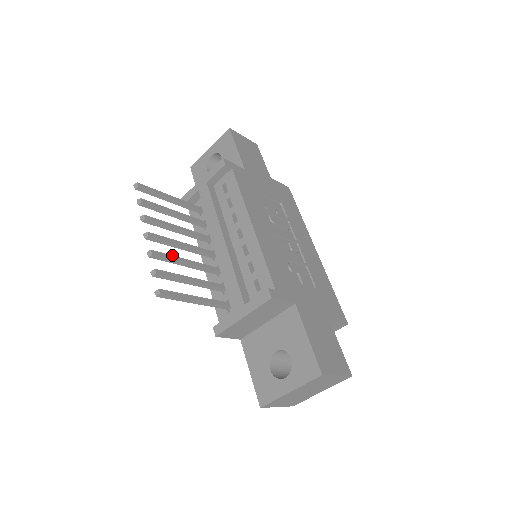
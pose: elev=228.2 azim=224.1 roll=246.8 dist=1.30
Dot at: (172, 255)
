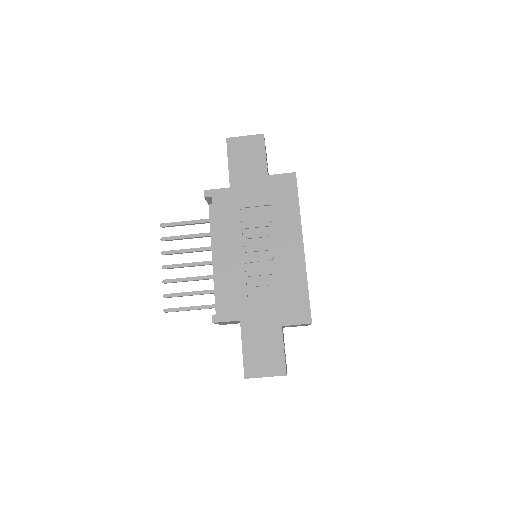
Dot at: (180, 278)
